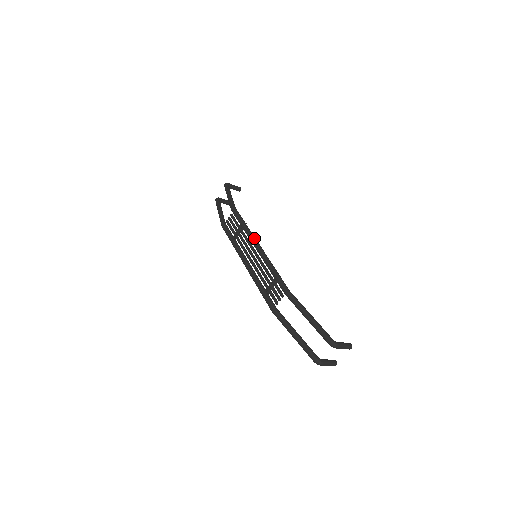
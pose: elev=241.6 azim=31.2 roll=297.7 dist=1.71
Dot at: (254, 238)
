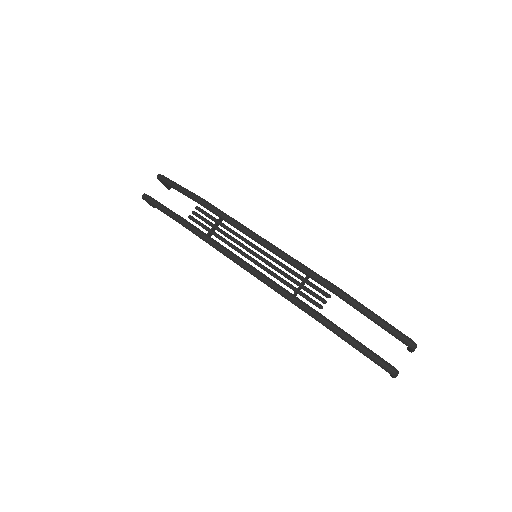
Dot at: (254, 232)
